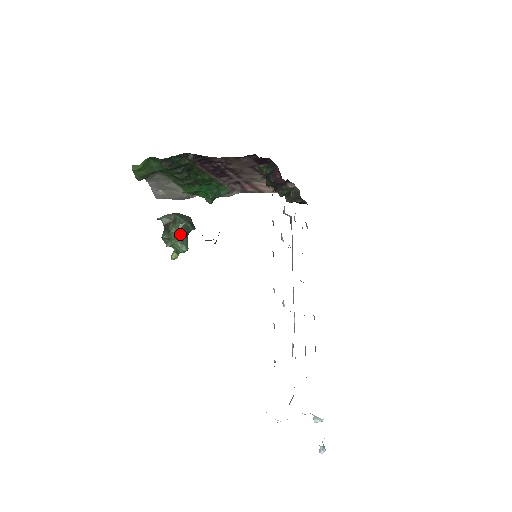
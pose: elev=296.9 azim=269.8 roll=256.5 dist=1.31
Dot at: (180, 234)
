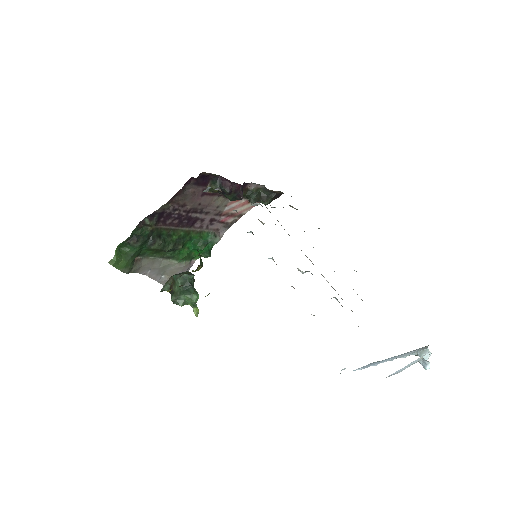
Dot at: (184, 288)
